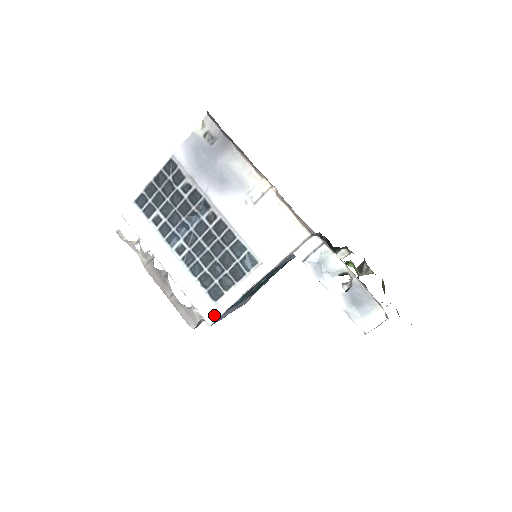
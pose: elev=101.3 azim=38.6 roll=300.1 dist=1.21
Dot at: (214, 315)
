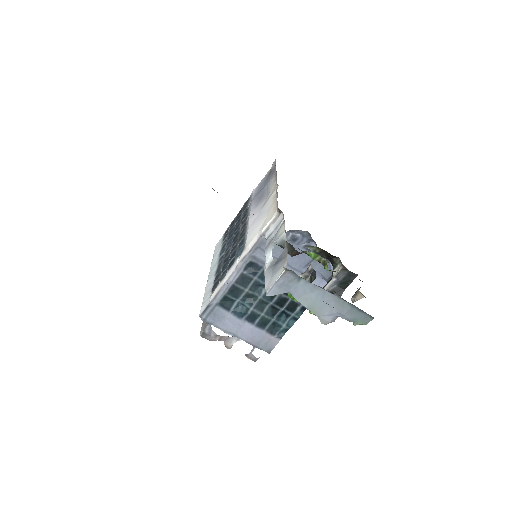
Dot at: (205, 305)
